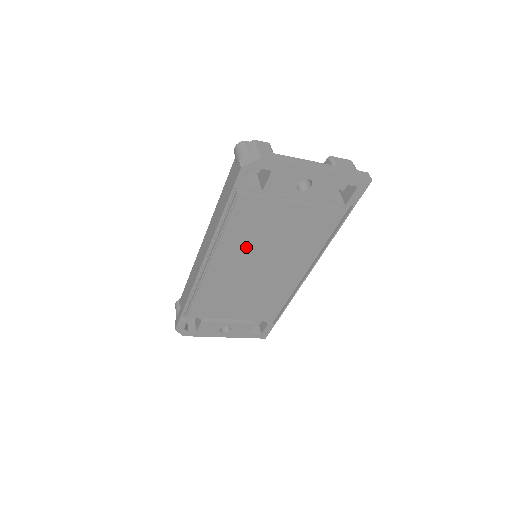
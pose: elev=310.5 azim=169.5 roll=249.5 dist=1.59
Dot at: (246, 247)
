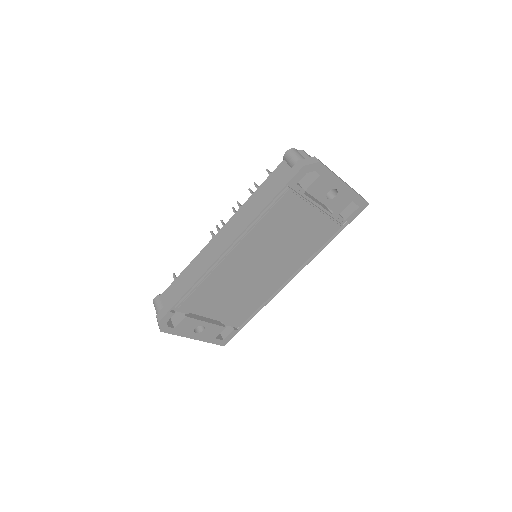
Dot at: (266, 241)
